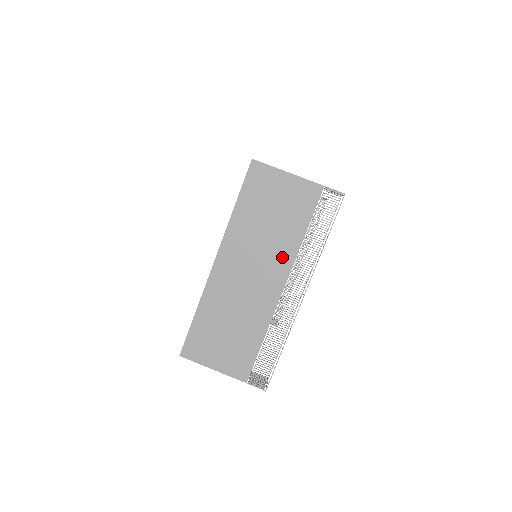
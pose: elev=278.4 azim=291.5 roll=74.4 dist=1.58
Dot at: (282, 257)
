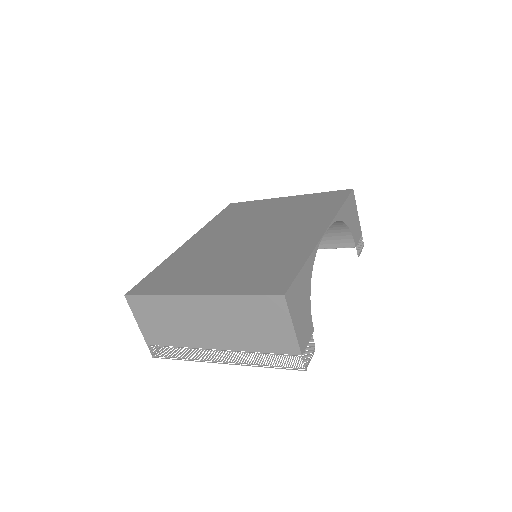
Dot at: (234, 342)
